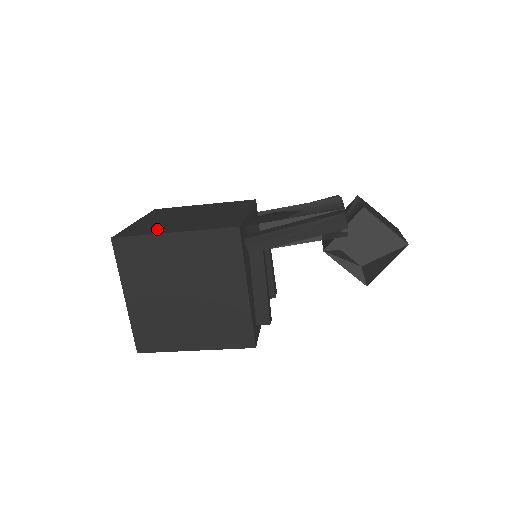
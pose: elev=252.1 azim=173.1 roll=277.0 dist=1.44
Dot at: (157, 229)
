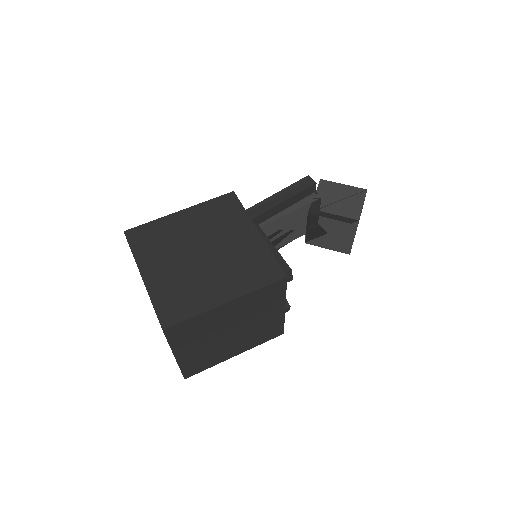
Dot at: occluded
